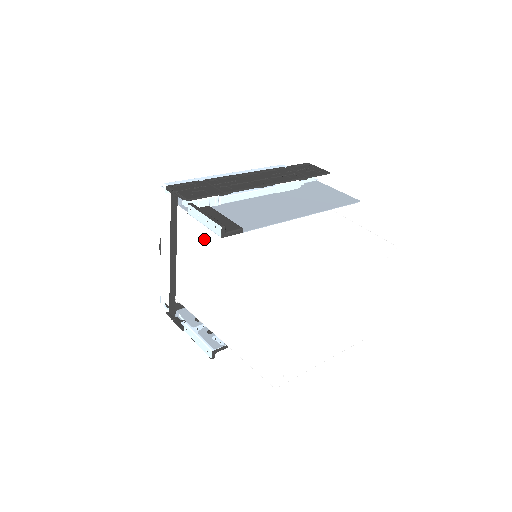
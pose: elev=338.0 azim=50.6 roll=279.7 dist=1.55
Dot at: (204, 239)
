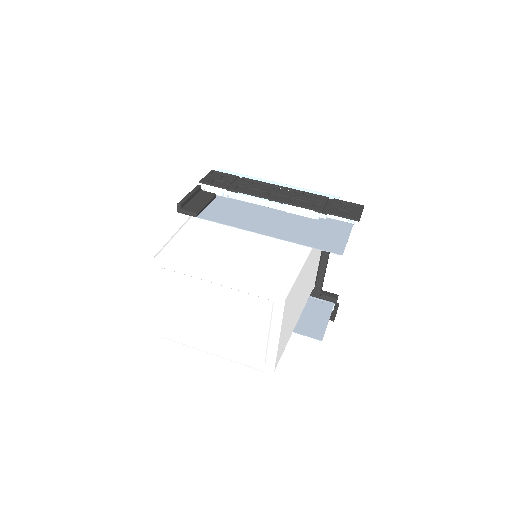
Dot at: occluded
